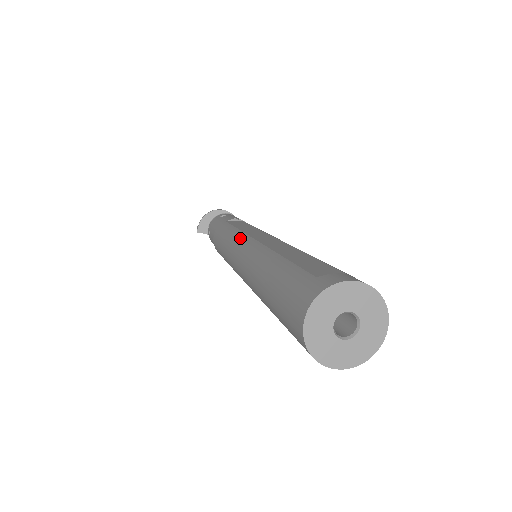
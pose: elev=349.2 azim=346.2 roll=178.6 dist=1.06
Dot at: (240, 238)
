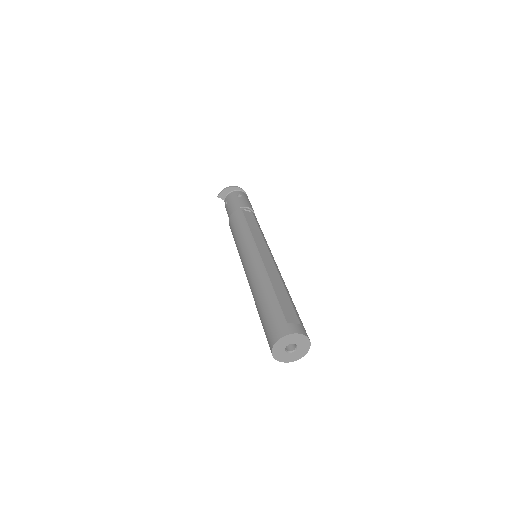
Dot at: (251, 245)
